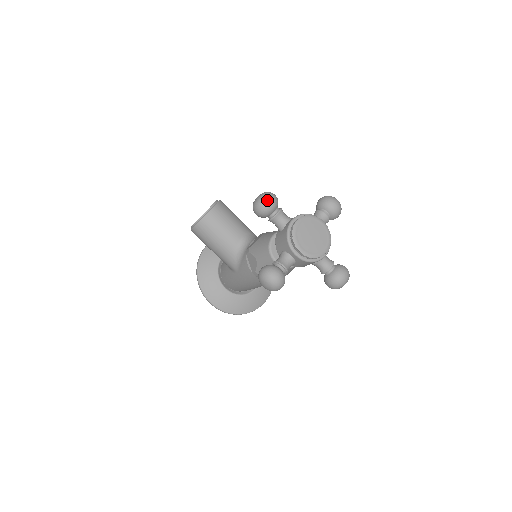
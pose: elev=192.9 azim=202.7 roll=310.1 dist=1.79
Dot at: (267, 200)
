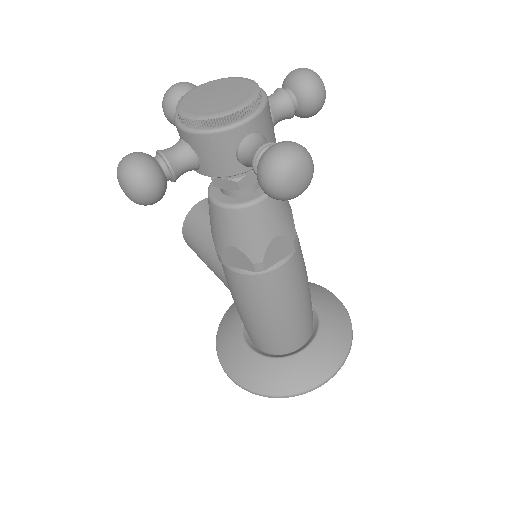
Dot at: (172, 86)
